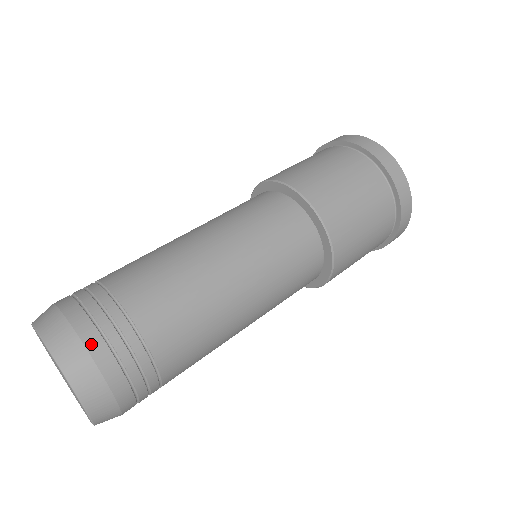
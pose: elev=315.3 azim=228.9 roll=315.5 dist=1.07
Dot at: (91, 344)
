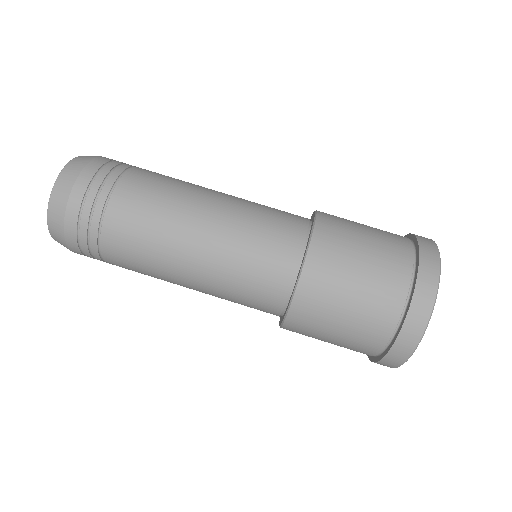
Dot at: (68, 230)
